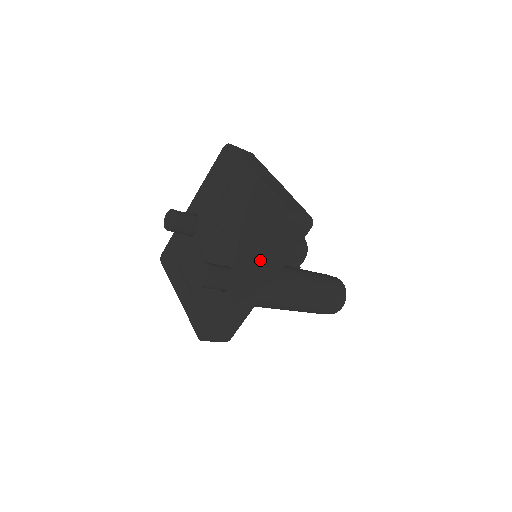
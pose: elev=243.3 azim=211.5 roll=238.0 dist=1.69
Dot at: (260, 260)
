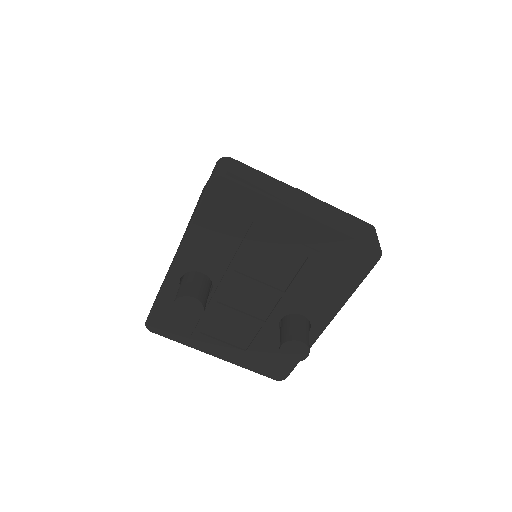
Dot at: (347, 300)
